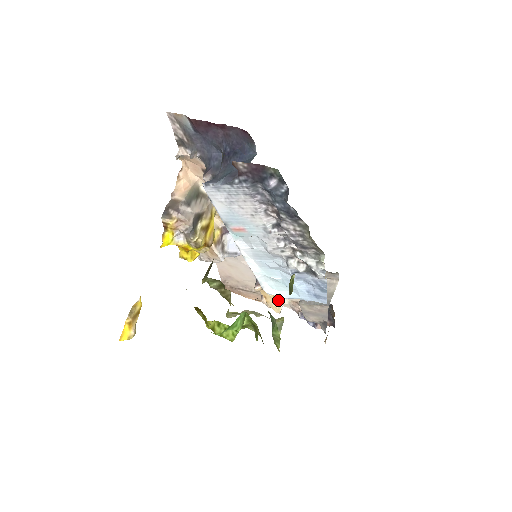
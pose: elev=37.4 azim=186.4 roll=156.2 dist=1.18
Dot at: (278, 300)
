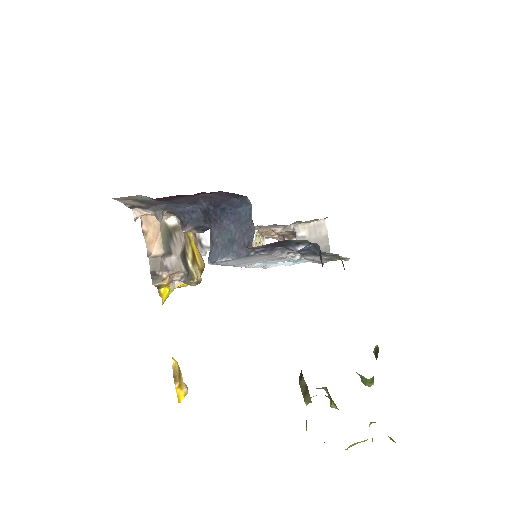
Dot at: (261, 245)
